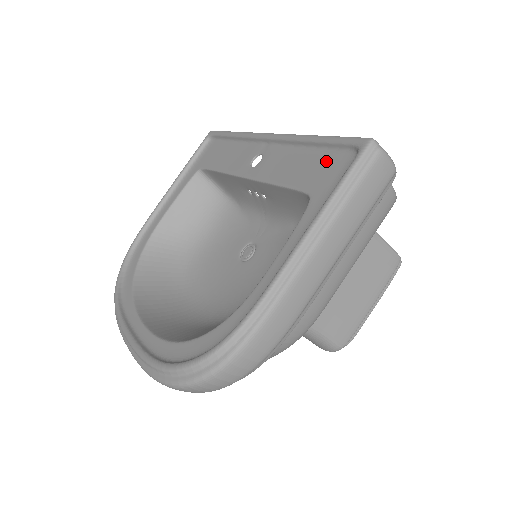
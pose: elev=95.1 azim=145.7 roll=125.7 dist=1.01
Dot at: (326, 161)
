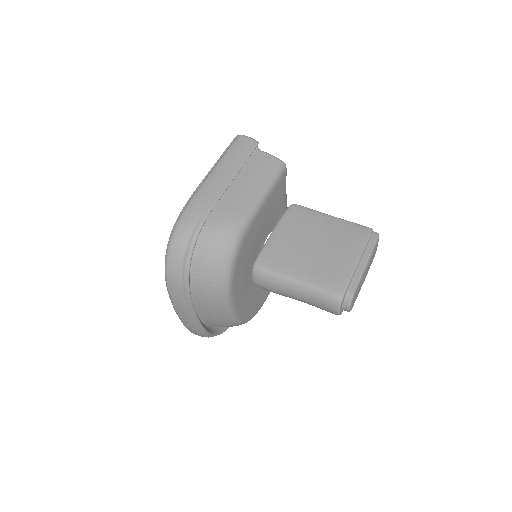
Dot at: occluded
